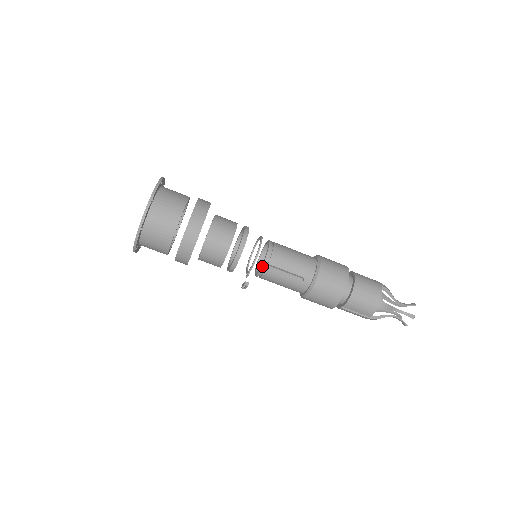
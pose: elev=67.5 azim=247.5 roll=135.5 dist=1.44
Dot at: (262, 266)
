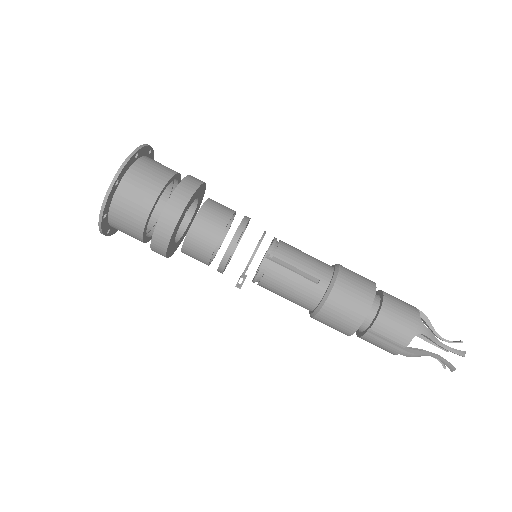
Dot at: (265, 258)
